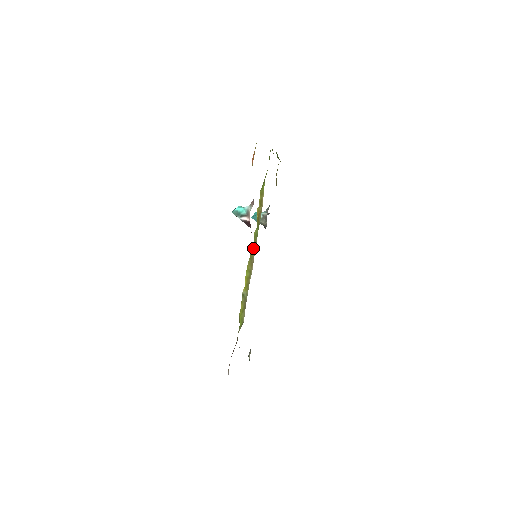
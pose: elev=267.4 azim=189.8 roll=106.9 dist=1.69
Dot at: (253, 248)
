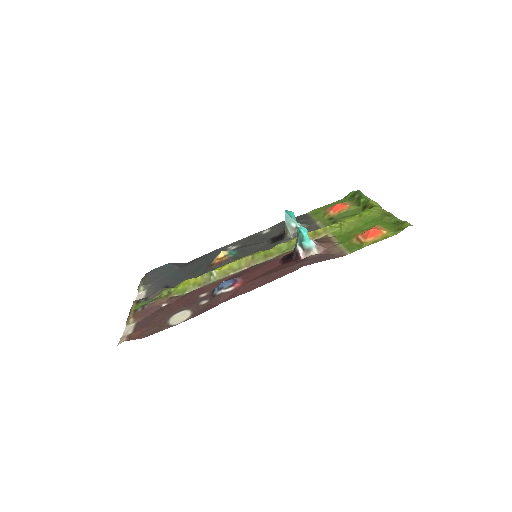
Dot at: (266, 255)
